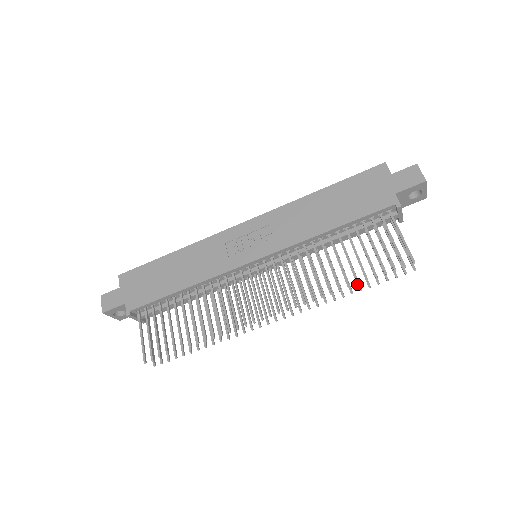
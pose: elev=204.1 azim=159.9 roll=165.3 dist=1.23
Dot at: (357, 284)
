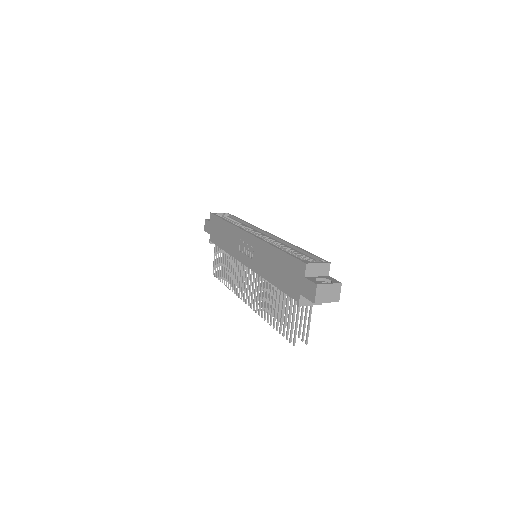
Dot at: (273, 328)
